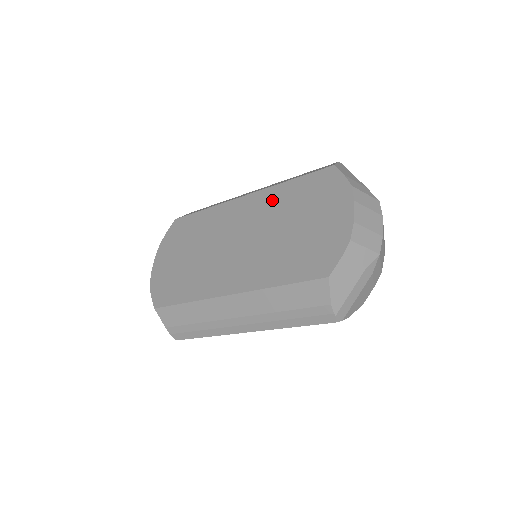
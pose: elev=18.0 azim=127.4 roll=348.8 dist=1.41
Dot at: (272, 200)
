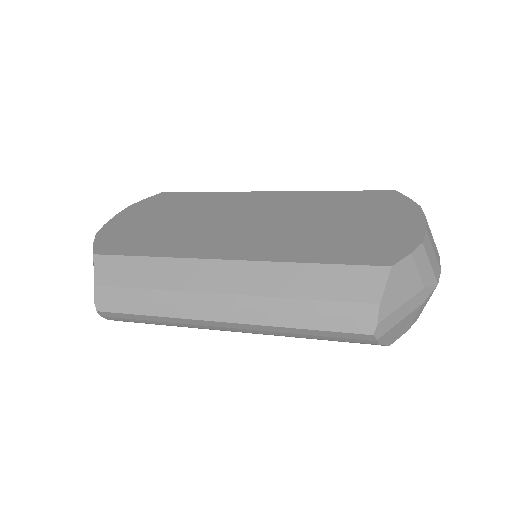
Dot at: (309, 199)
